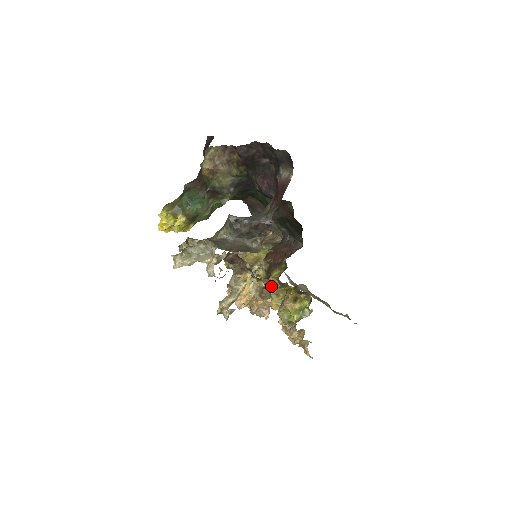
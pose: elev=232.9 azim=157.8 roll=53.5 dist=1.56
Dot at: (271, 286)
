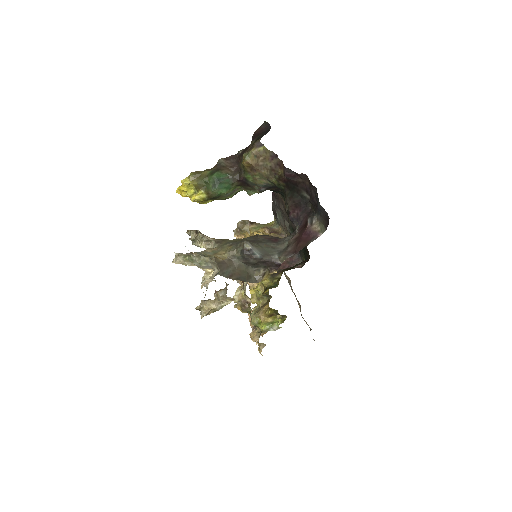
Dot at: (256, 289)
